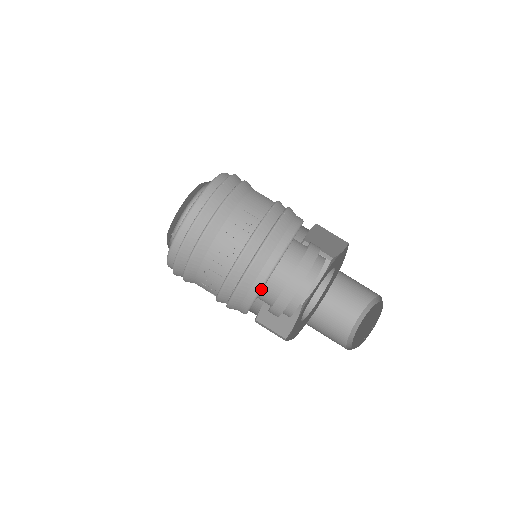
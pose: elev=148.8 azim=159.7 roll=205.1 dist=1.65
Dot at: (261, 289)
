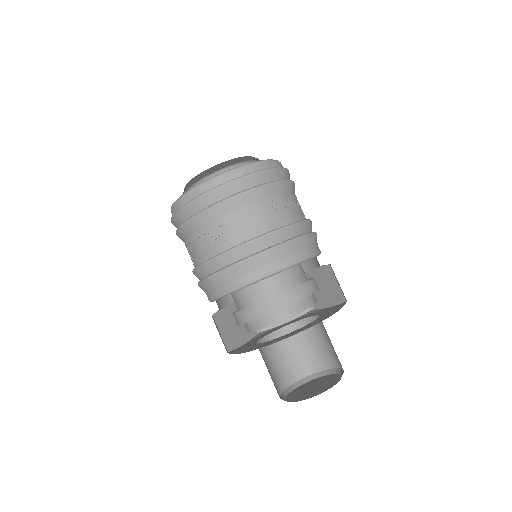
Dot at: (211, 301)
